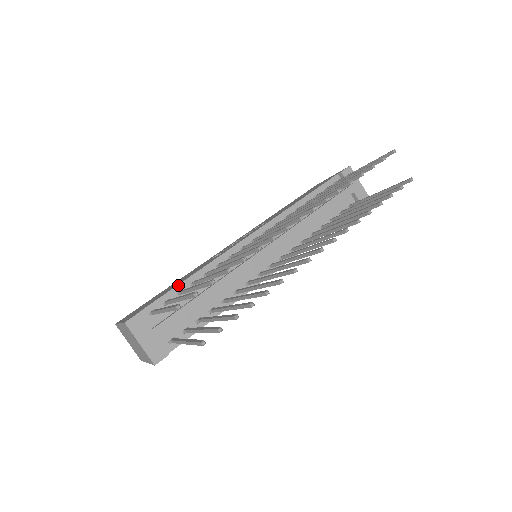
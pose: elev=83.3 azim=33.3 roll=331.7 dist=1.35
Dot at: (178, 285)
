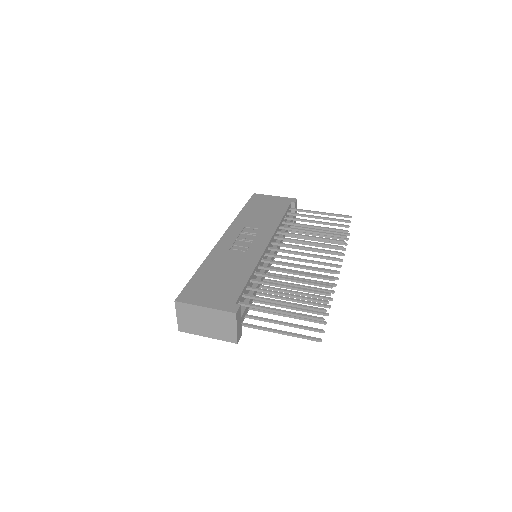
Dot at: (248, 282)
